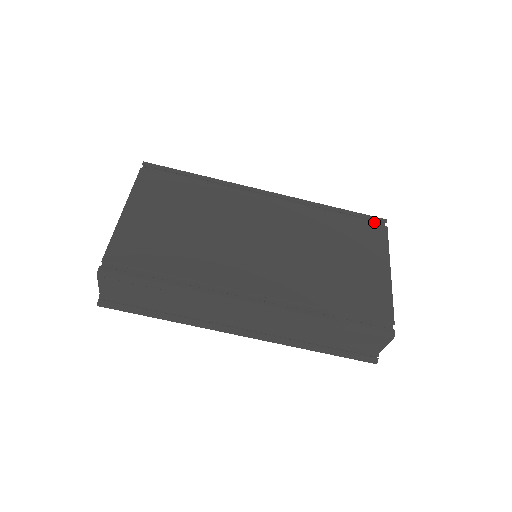
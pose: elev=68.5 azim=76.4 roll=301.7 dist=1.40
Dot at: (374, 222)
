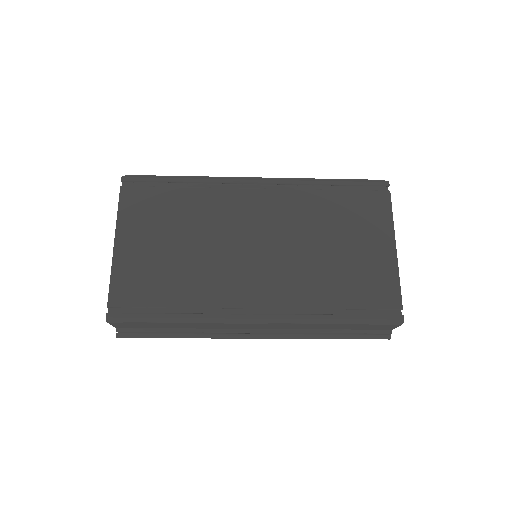
Dot at: (375, 187)
